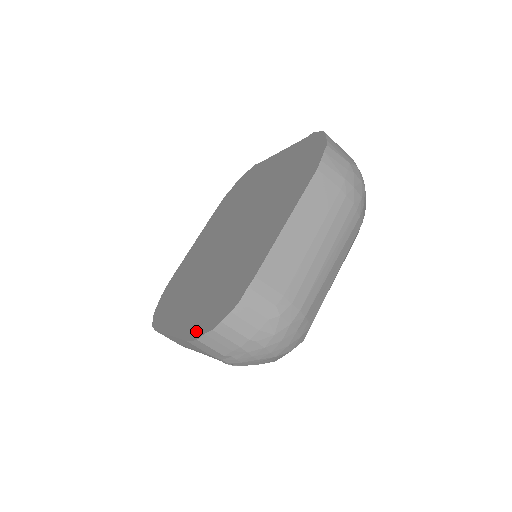
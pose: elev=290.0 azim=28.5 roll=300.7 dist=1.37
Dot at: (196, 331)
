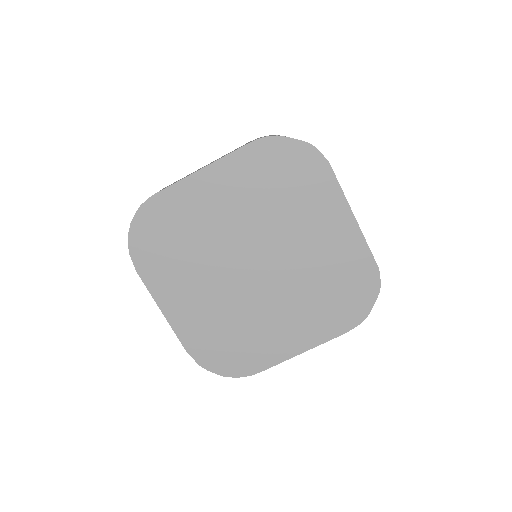
Dot at: (200, 355)
